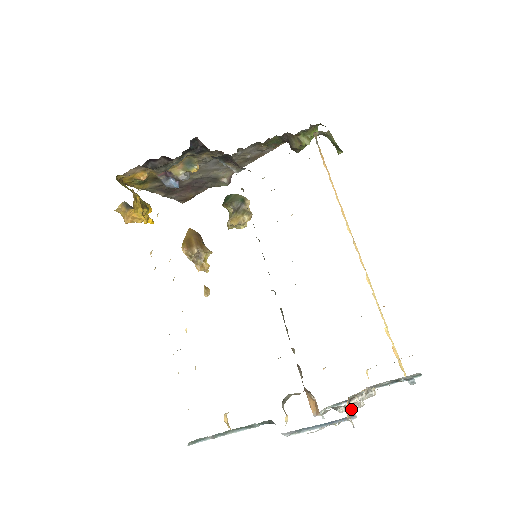
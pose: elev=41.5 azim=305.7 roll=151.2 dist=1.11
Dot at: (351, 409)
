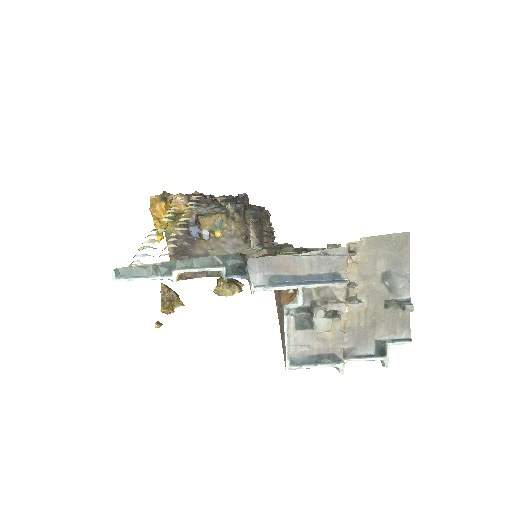
Dot at: (349, 258)
